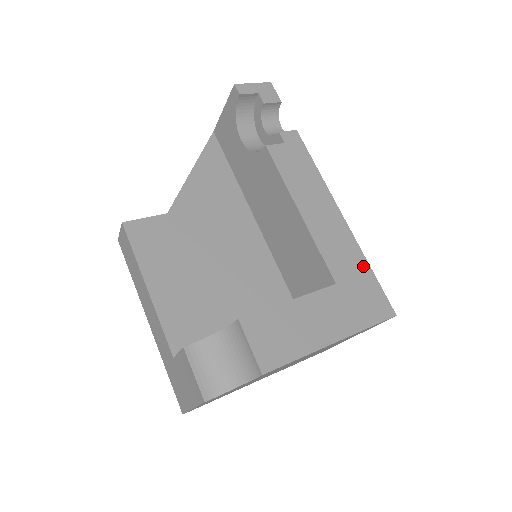
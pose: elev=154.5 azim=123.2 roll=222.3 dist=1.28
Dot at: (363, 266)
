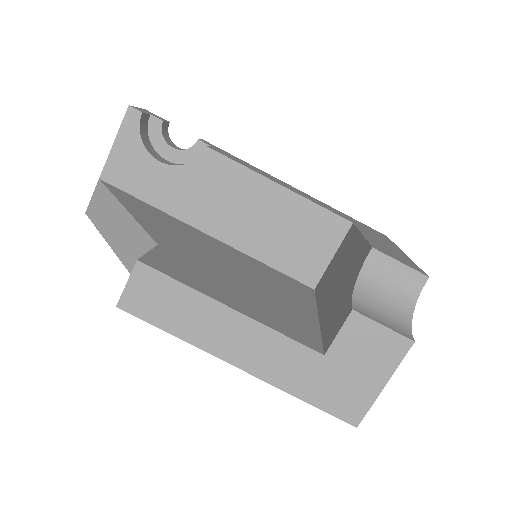
Dot at: (342, 213)
